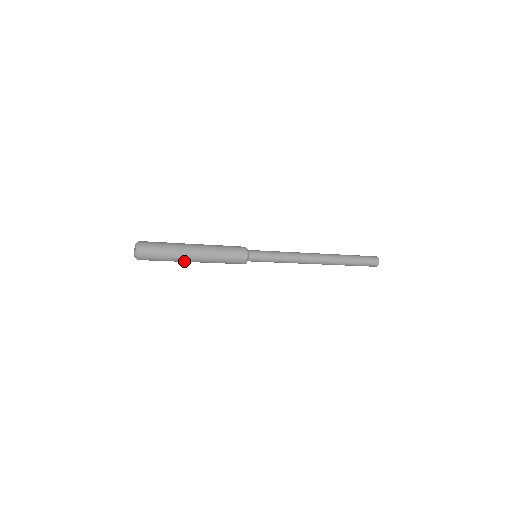
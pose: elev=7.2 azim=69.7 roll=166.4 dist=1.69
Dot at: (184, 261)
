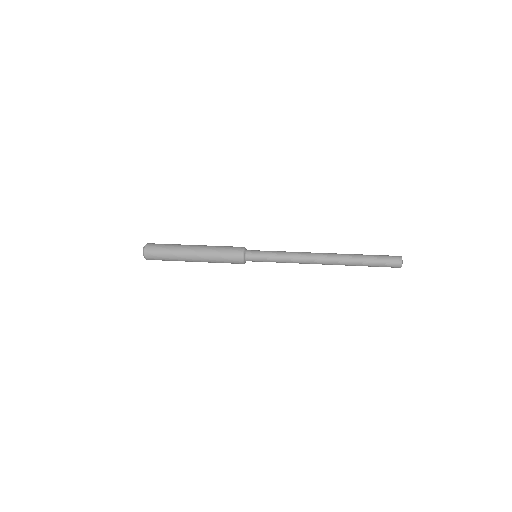
Dot at: (187, 261)
